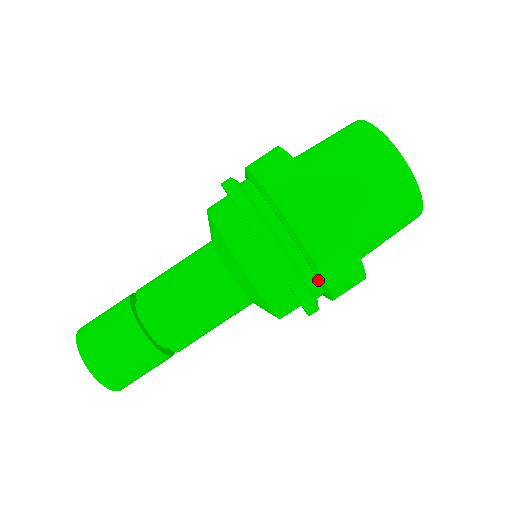
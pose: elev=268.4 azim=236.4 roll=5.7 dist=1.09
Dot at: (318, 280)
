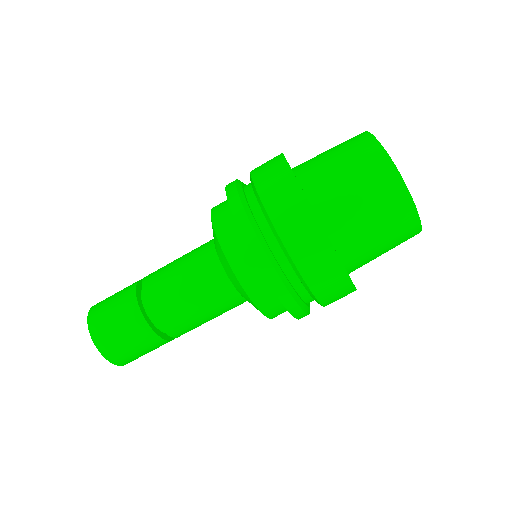
Dot at: (283, 251)
